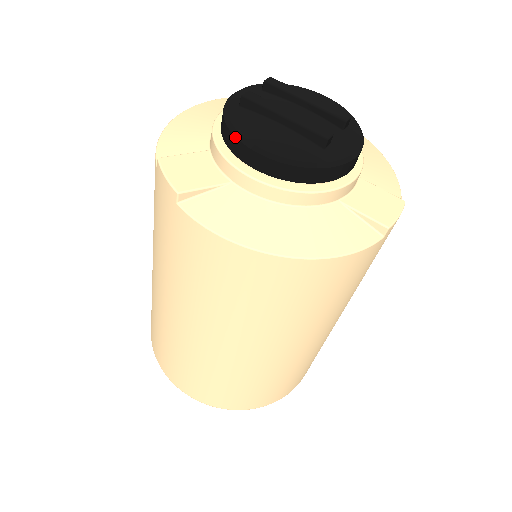
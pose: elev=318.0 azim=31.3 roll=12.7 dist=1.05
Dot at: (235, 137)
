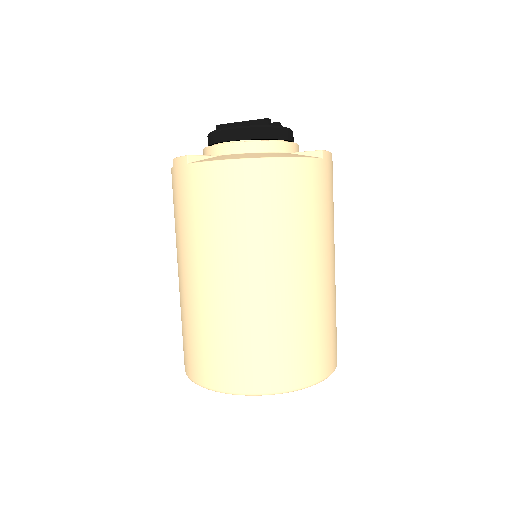
Dot at: (216, 132)
